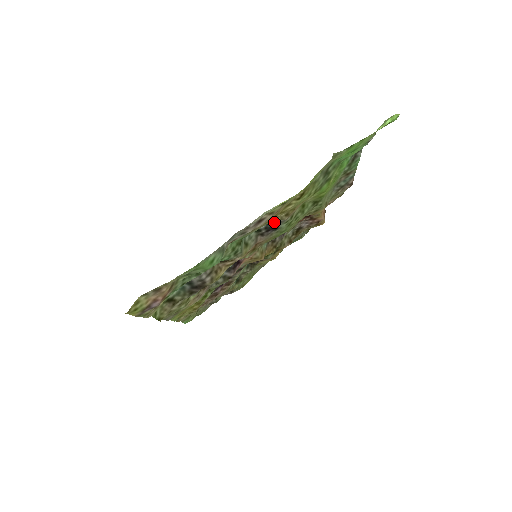
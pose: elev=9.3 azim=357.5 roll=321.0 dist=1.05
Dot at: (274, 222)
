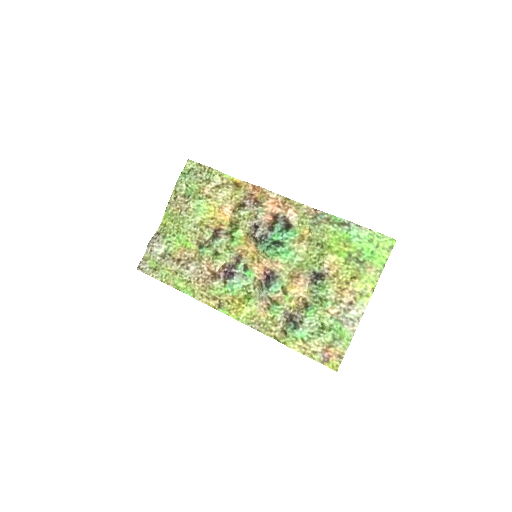
Dot at: (322, 276)
